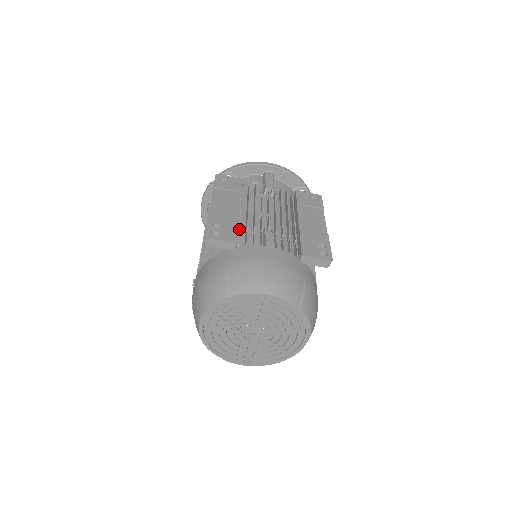
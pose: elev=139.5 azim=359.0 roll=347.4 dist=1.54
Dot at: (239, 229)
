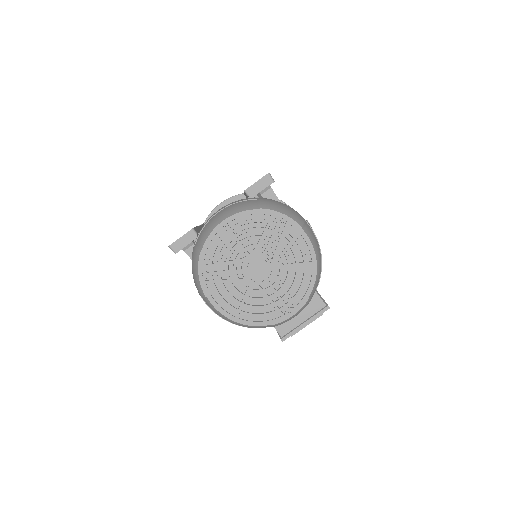
Dot at: occluded
